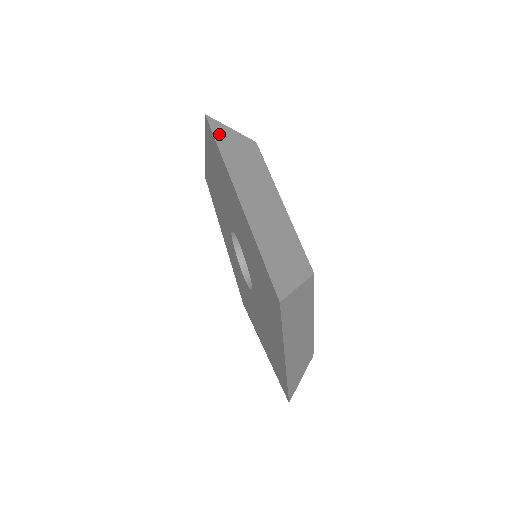
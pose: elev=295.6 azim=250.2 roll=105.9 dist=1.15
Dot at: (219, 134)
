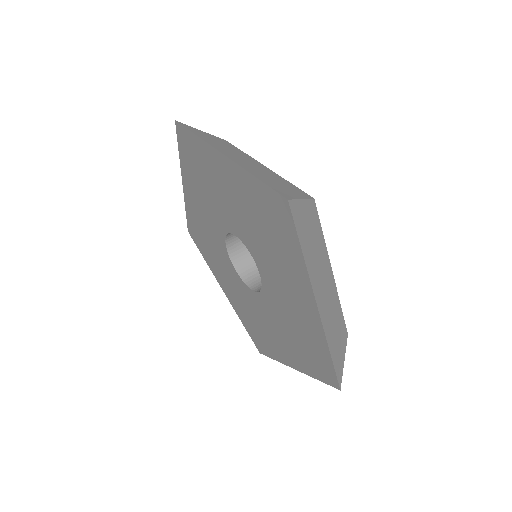
Dot at: (298, 222)
